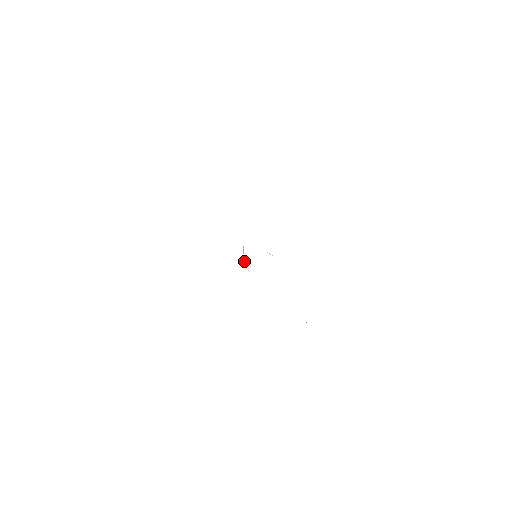
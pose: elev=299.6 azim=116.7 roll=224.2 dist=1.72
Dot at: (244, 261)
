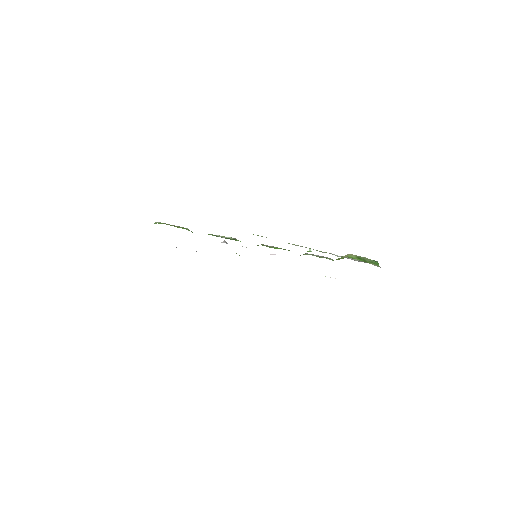
Dot at: occluded
